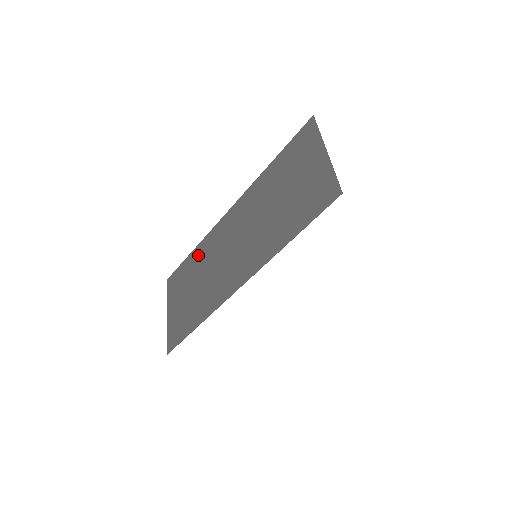
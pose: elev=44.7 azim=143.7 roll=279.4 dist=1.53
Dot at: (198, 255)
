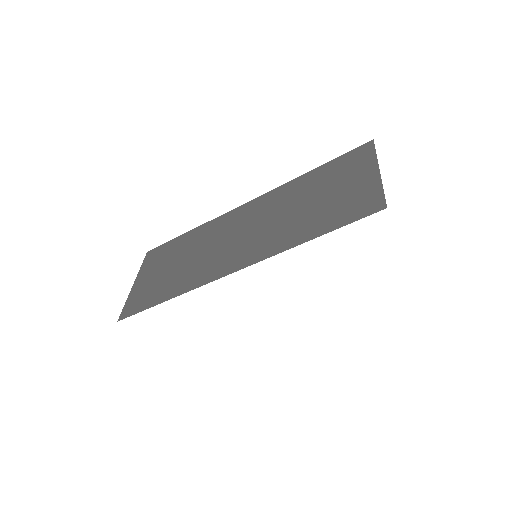
Dot at: (194, 236)
